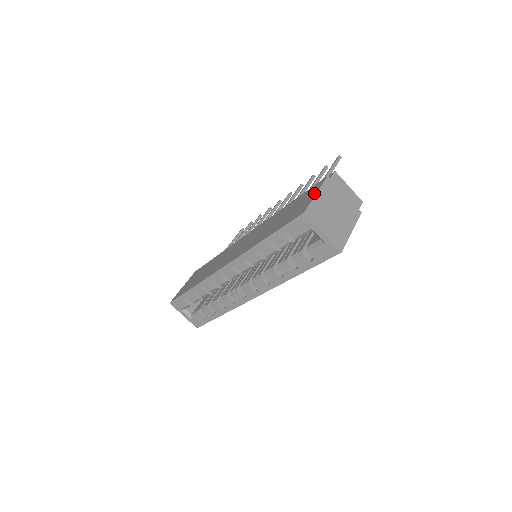
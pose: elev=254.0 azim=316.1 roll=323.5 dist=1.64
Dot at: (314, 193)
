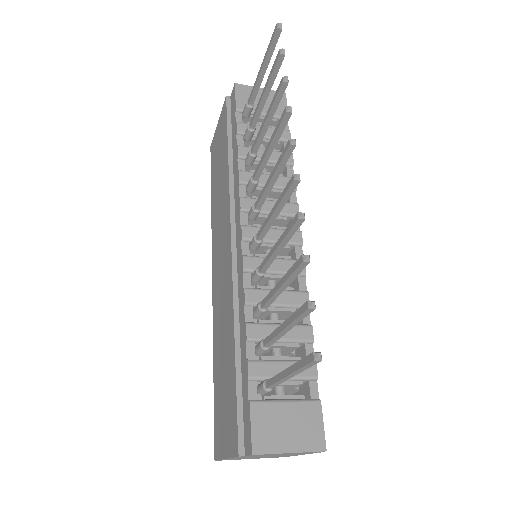
Dot at: (225, 450)
